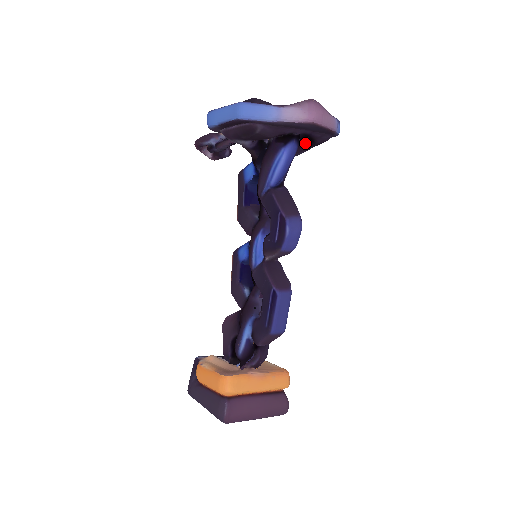
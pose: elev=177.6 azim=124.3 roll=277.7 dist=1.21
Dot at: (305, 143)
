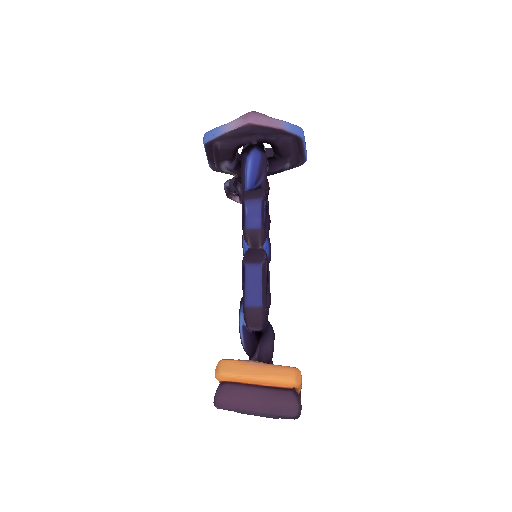
Dot at: (277, 153)
